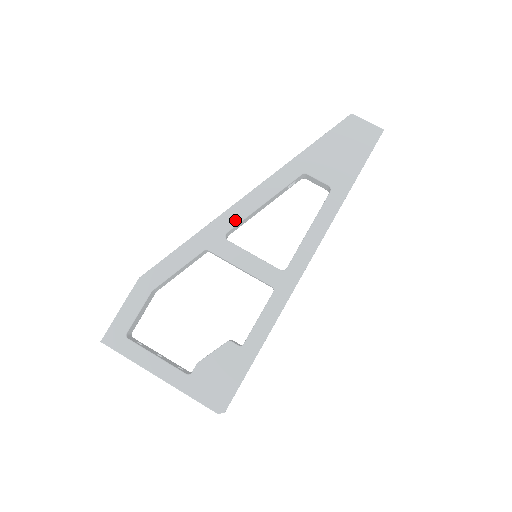
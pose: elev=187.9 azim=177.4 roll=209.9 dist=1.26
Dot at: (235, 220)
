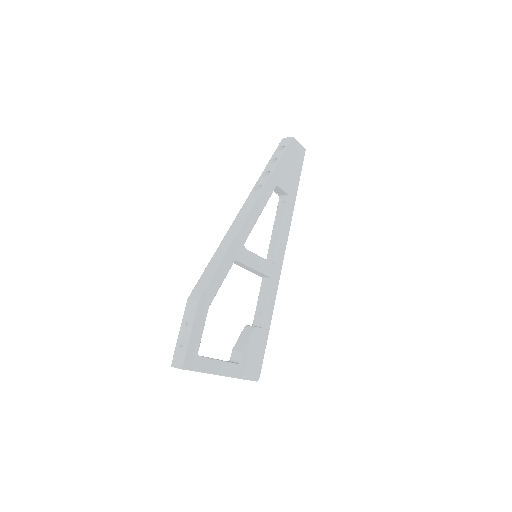
Dot at: (248, 231)
